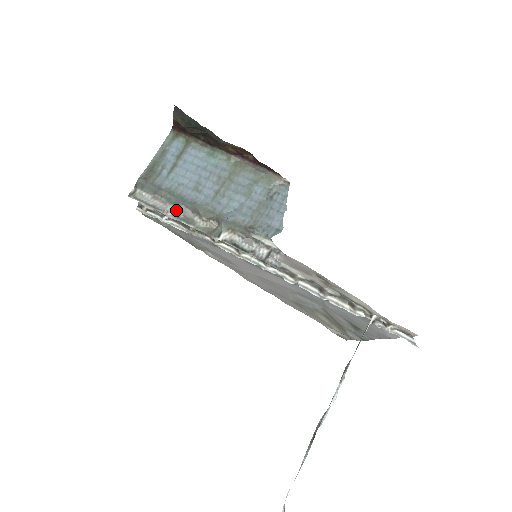
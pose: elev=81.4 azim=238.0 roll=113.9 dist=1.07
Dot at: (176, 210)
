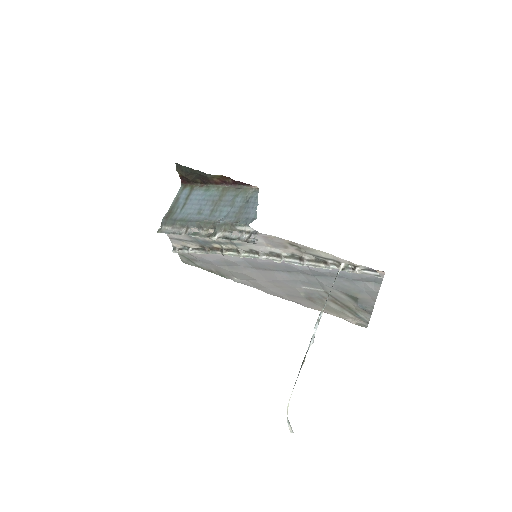
Dot at: (187, 230)
